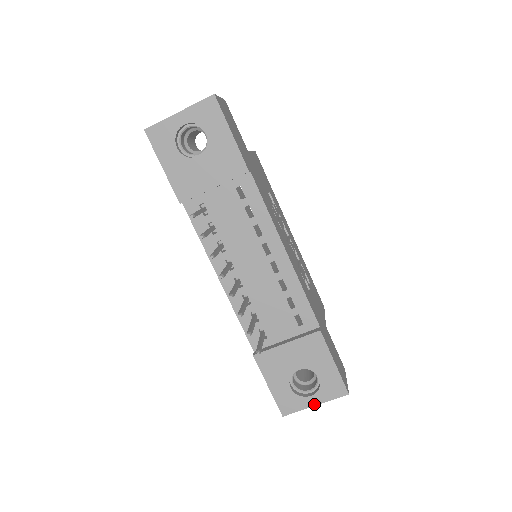
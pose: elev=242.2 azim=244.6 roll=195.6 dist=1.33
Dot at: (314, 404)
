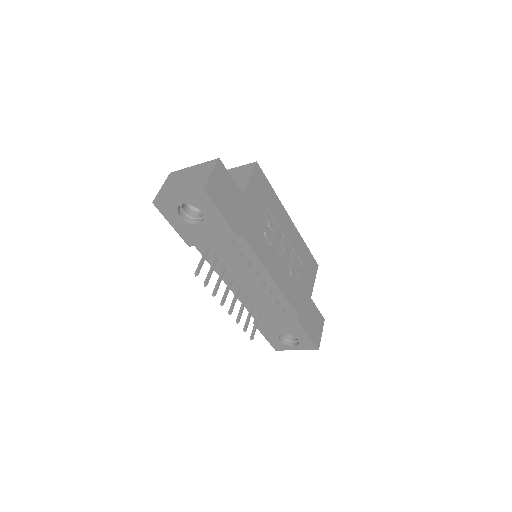
Dot at: (296, 349)
